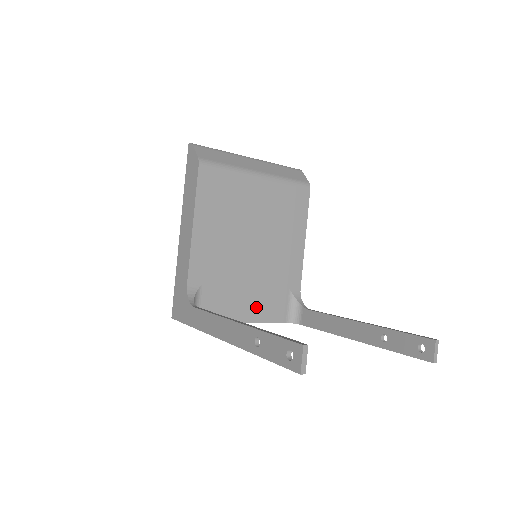
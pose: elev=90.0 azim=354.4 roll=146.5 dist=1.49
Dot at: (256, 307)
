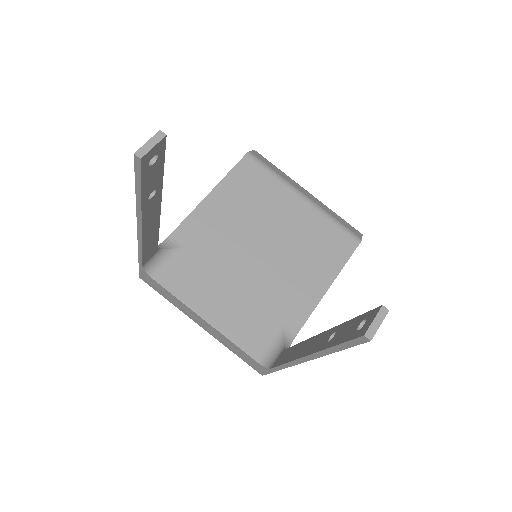
Dot at: (228, 314)
